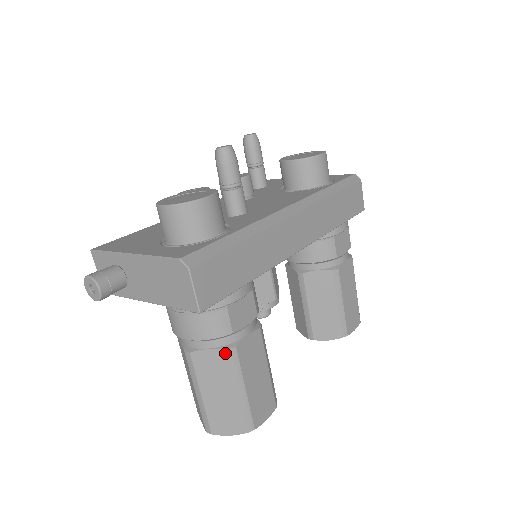
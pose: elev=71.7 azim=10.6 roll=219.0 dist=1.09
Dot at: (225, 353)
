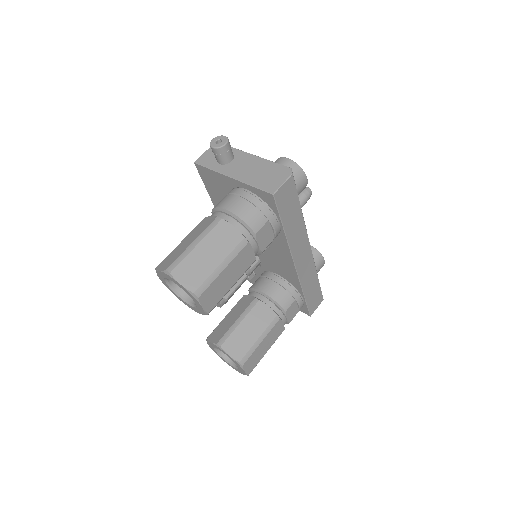
Dot at: (241, 238)
